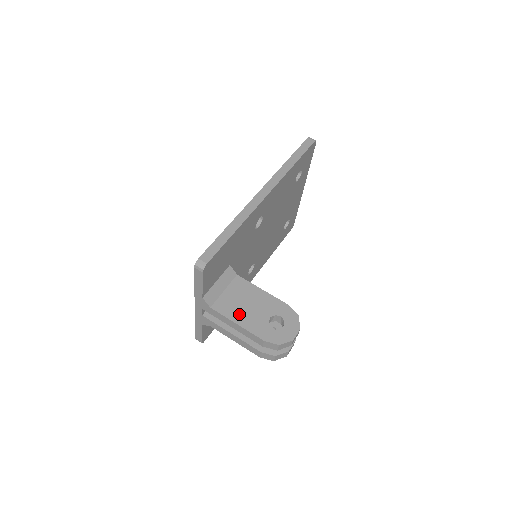
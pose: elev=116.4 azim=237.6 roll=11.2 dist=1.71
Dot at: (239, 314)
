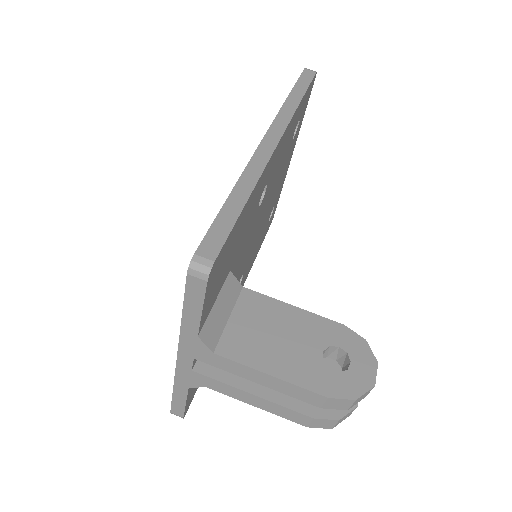
Dot at: (268, 356)
